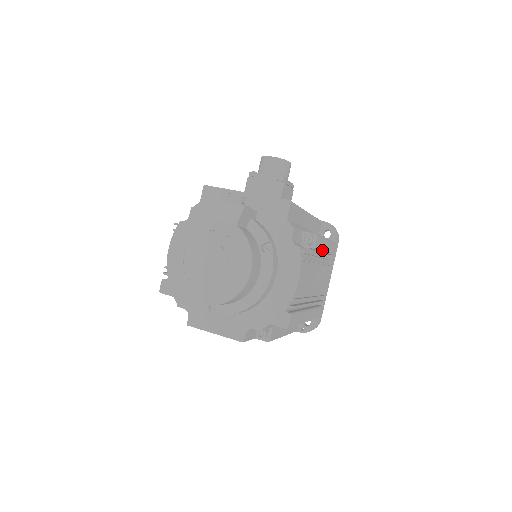
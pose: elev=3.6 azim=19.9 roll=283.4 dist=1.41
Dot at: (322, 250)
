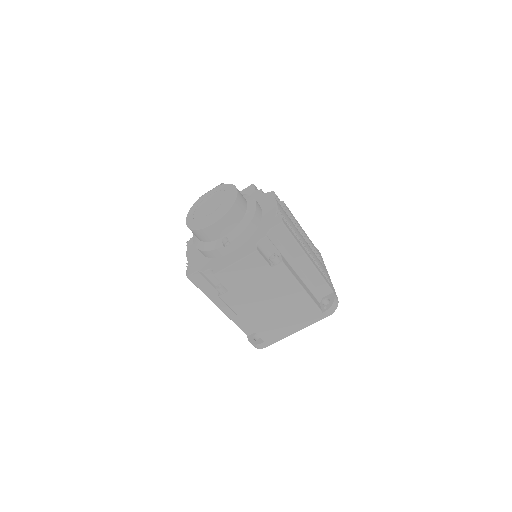
Dot at: (298, 225)
